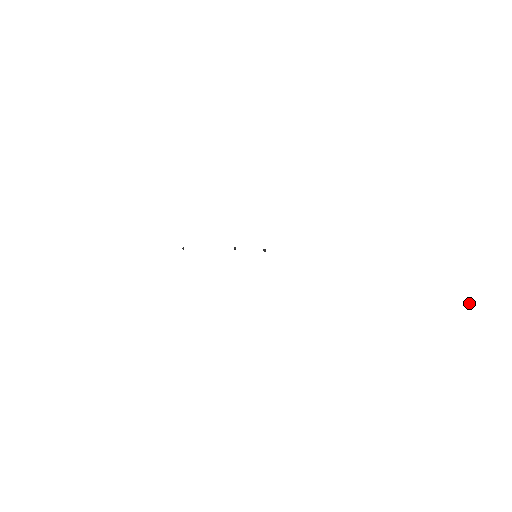
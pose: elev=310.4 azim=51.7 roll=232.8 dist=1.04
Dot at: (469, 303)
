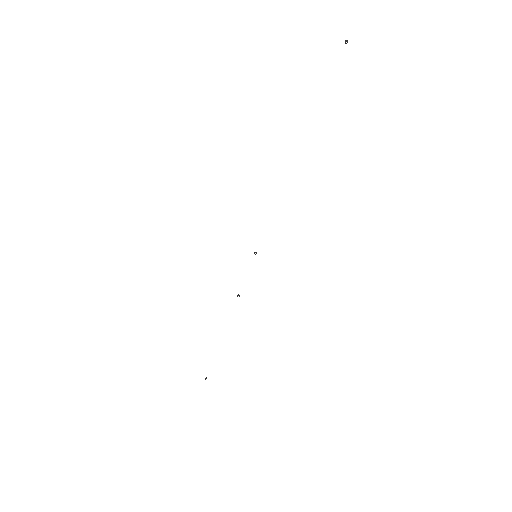
Dot at: (345, 42)
